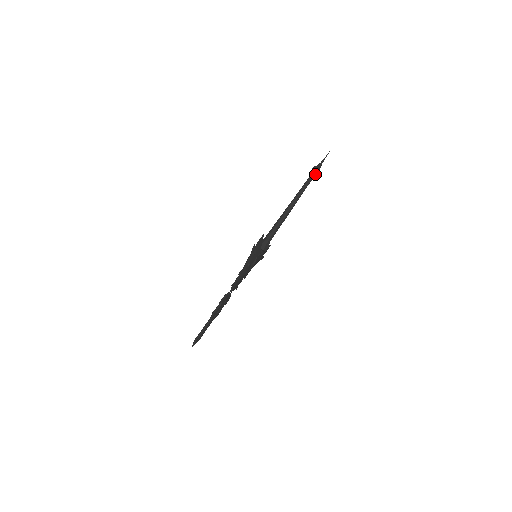
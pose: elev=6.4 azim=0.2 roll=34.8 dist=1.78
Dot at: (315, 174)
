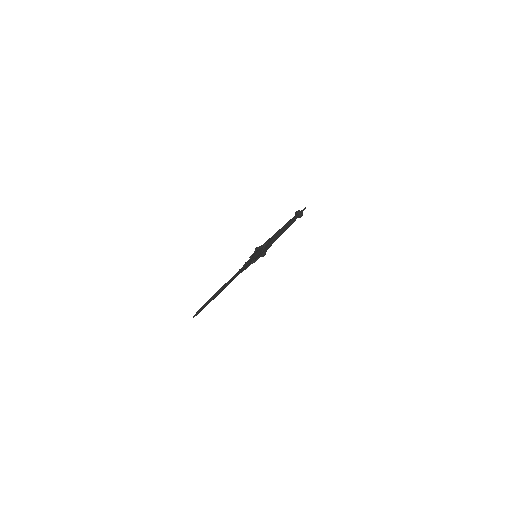
Dot at: (299, 216)
